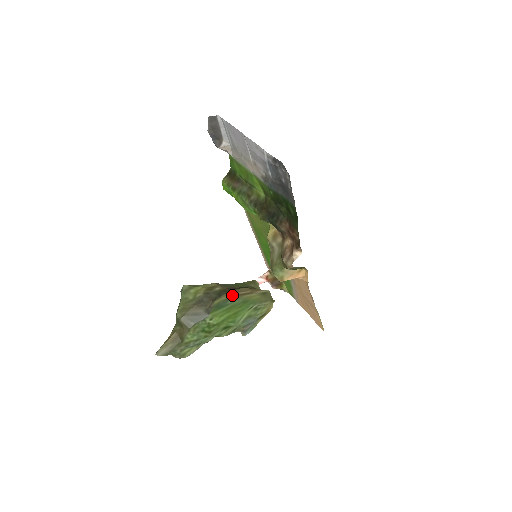
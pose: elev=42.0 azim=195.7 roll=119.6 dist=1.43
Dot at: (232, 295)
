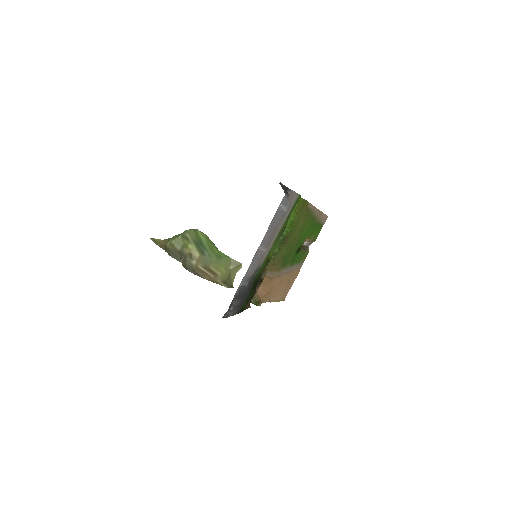
Dot at: (197, 274)
